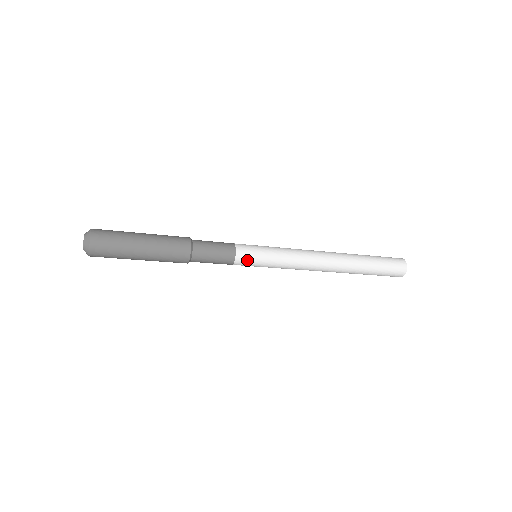
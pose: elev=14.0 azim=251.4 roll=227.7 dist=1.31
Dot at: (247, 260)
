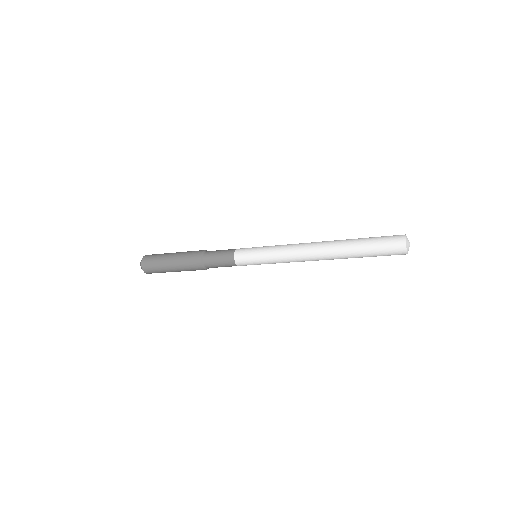
Dot at: (244, 254)
